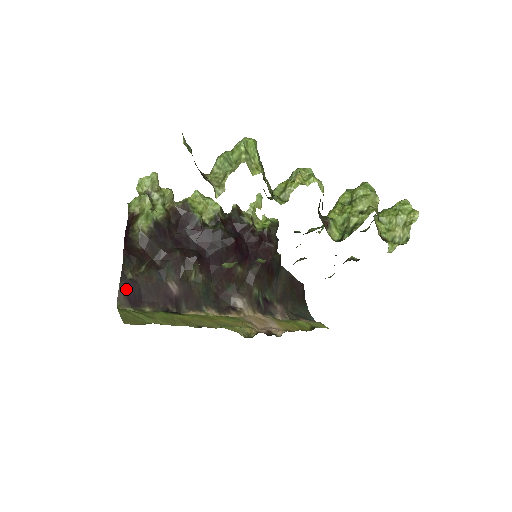
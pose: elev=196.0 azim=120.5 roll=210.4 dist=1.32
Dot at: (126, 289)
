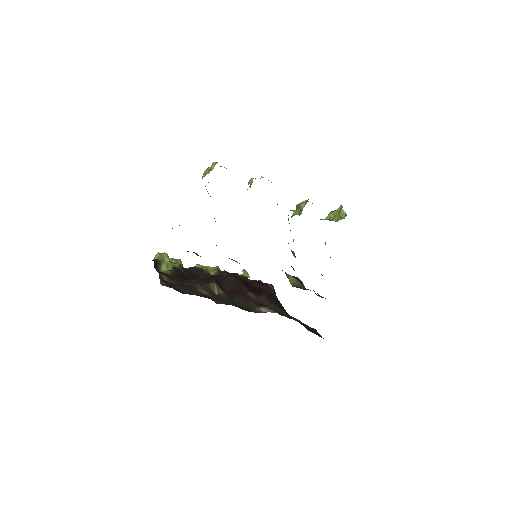
Dot at: (166, 283)
